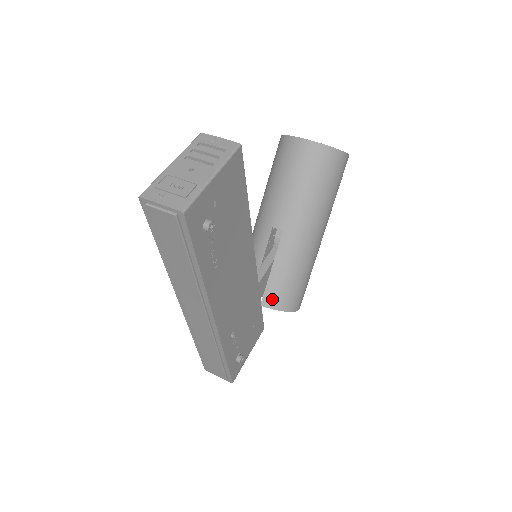
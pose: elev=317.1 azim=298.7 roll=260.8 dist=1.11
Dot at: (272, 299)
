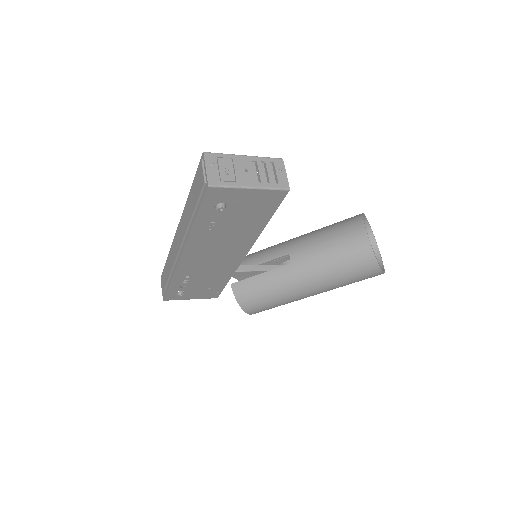
Dot at: (240, 289)
